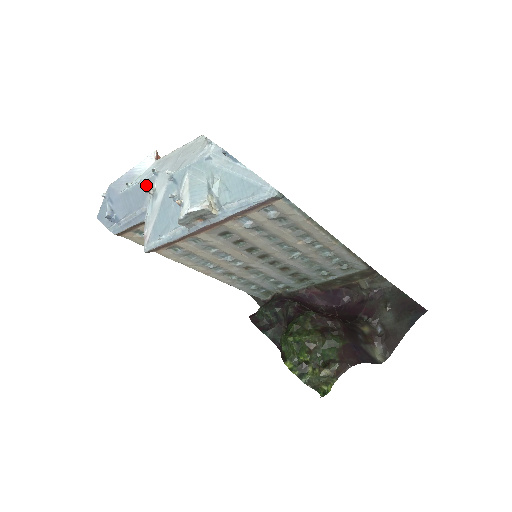
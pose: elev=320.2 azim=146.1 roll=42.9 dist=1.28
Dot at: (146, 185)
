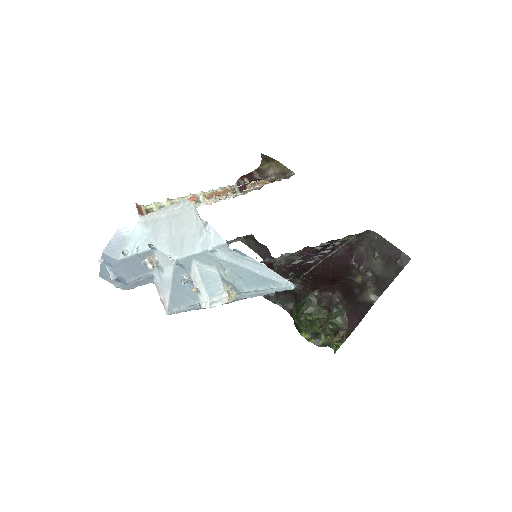
Dot at: (148, 261)
